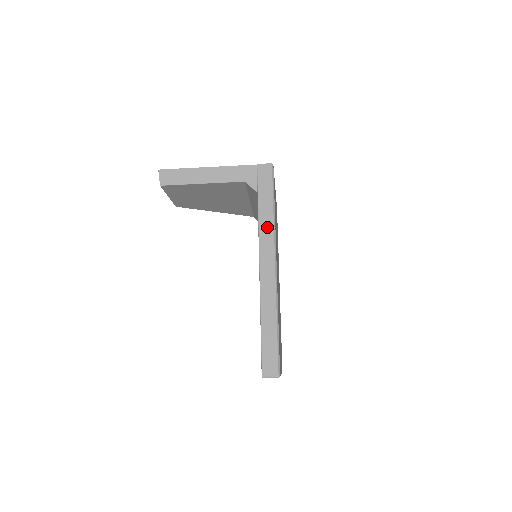
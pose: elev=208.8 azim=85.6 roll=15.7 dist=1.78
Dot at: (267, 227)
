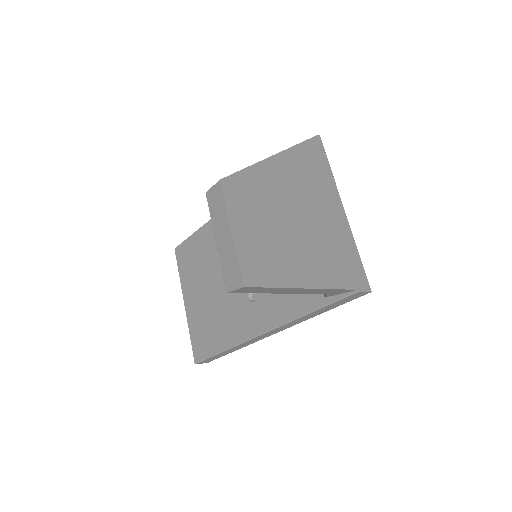
Dot at: (299, 321)
